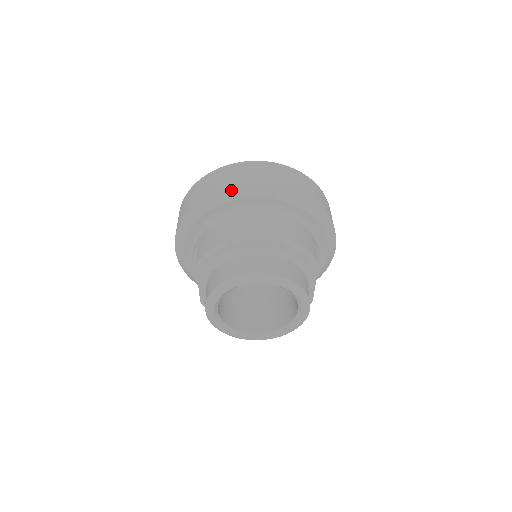
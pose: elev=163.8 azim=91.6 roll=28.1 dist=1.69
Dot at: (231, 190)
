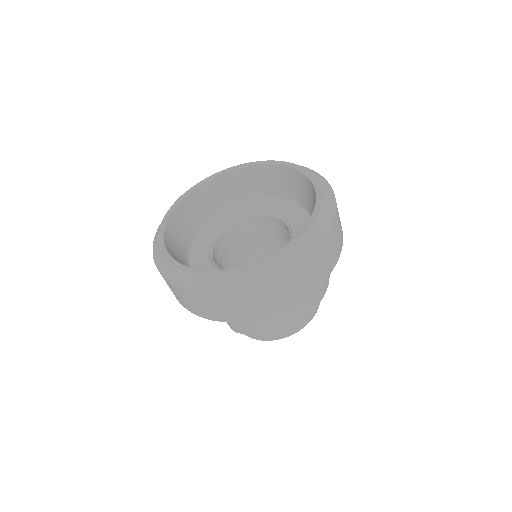
Dot at: occluded
